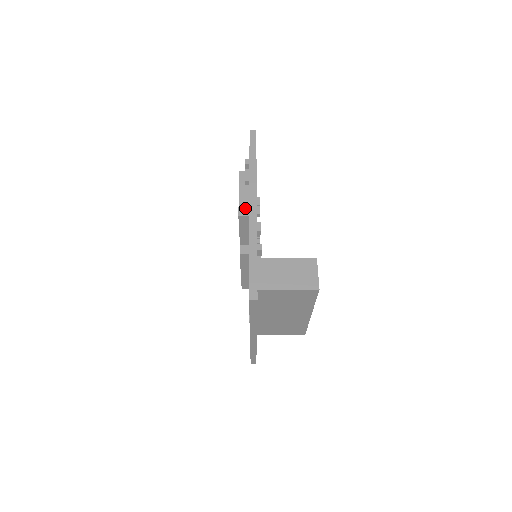
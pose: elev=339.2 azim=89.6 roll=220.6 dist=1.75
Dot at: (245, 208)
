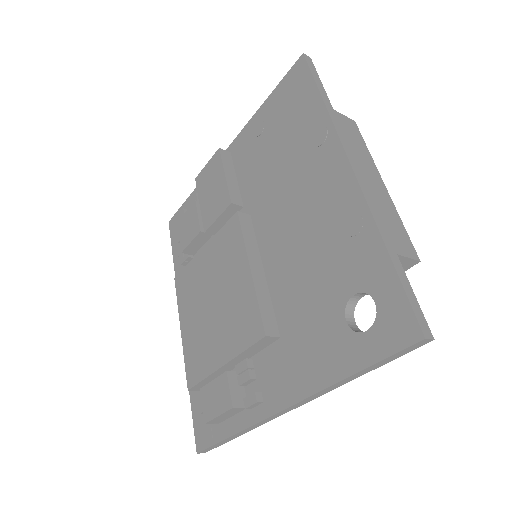
Dot at: occluded
